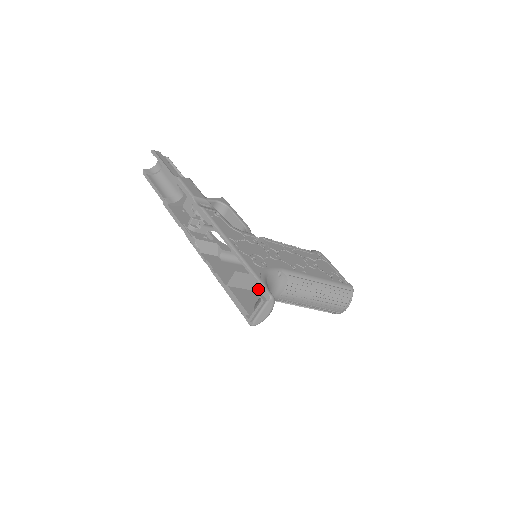
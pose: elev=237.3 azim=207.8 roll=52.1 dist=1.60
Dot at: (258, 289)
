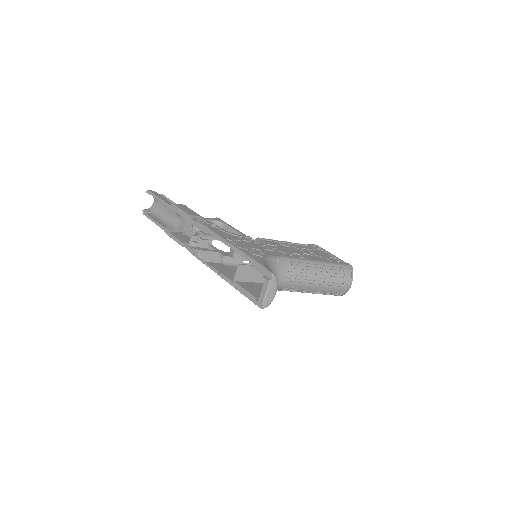
Dot at: (260, 272)
